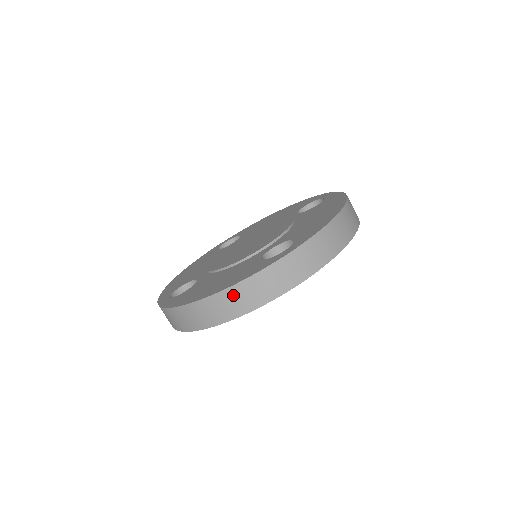
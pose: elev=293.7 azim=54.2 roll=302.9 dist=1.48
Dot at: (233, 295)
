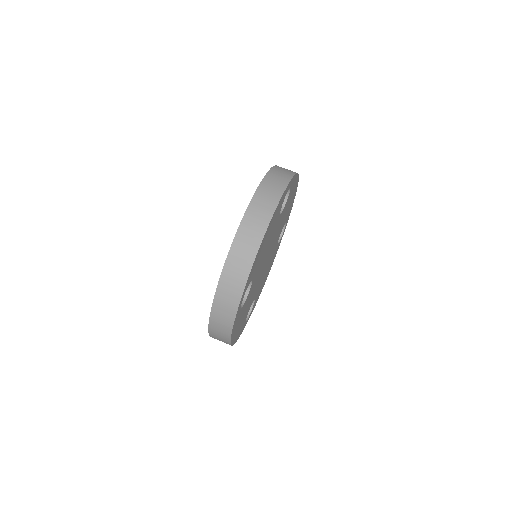
Dot at: (214, 334)
